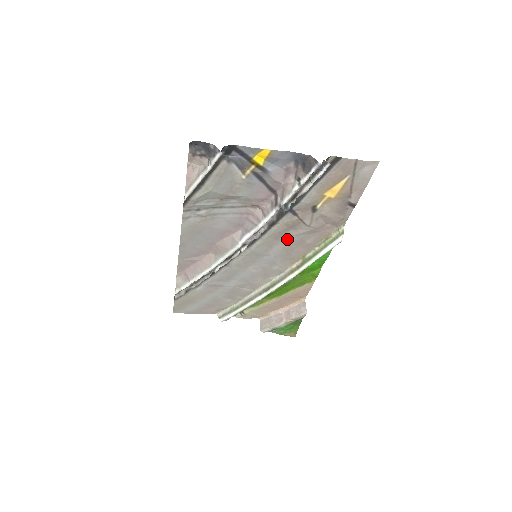
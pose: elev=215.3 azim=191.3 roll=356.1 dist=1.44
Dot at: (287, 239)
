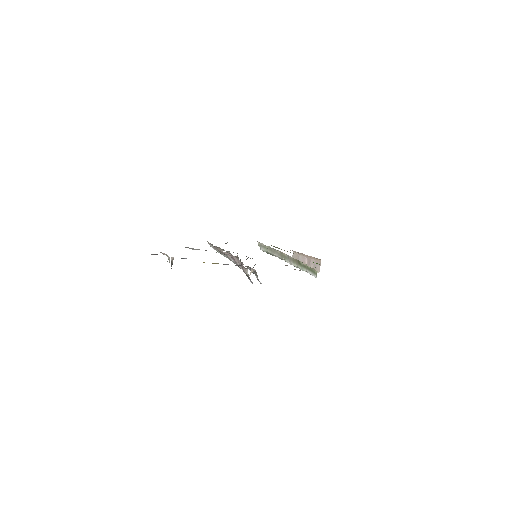
Dot at: occluded
